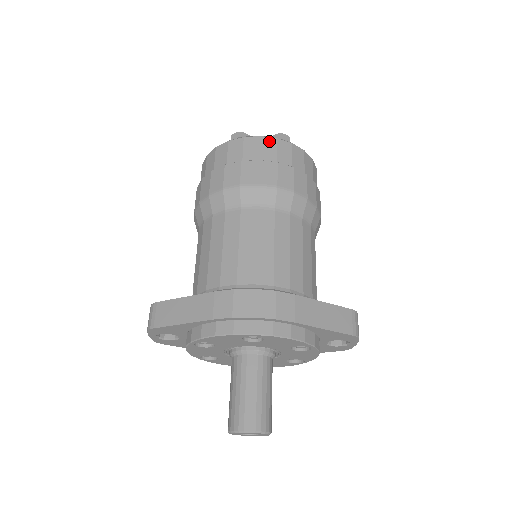
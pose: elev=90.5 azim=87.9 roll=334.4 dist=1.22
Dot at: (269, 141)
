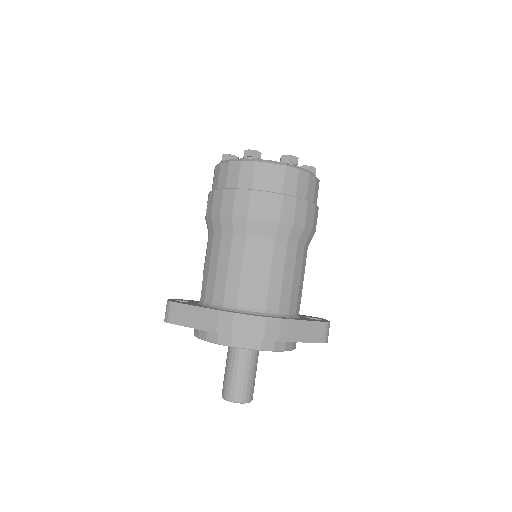
Dot at: (278, 169)
